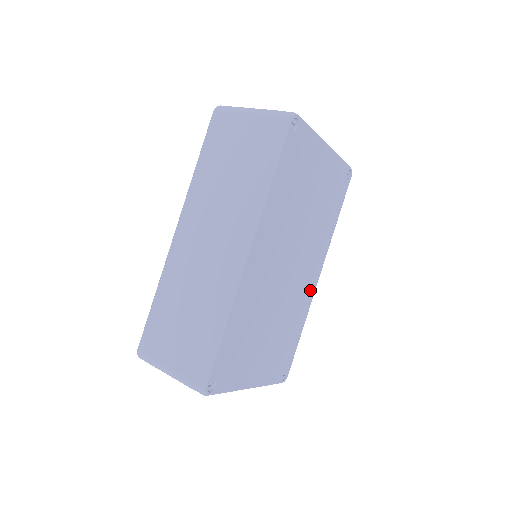
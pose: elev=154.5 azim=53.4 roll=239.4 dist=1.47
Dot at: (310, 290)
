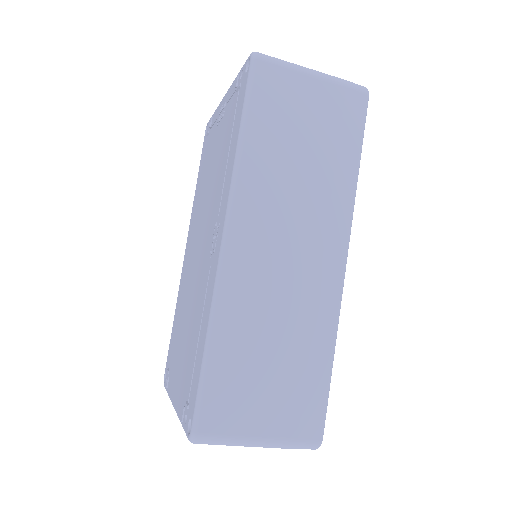
Dot at: occluded
